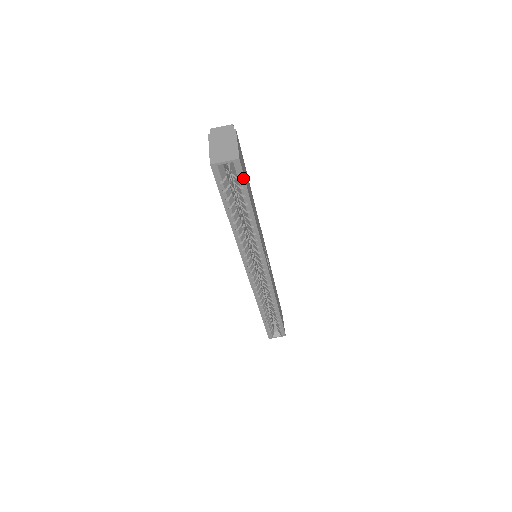
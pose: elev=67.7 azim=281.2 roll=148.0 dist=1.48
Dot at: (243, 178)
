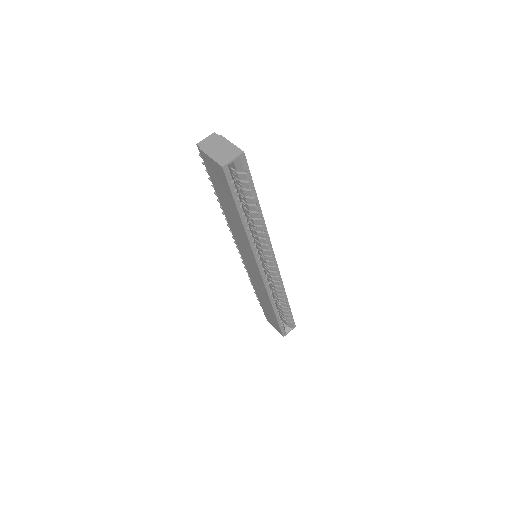
Dot at: (248, 171)
